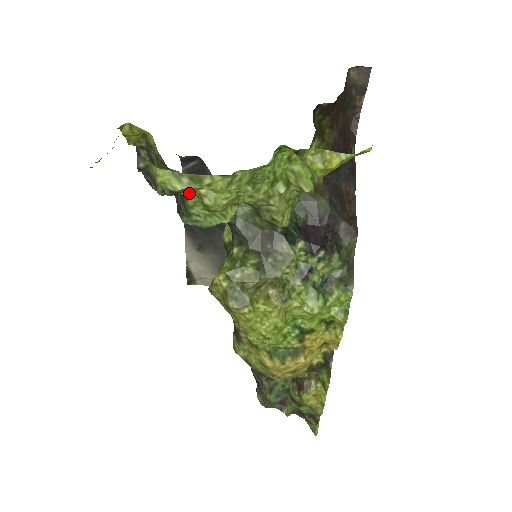
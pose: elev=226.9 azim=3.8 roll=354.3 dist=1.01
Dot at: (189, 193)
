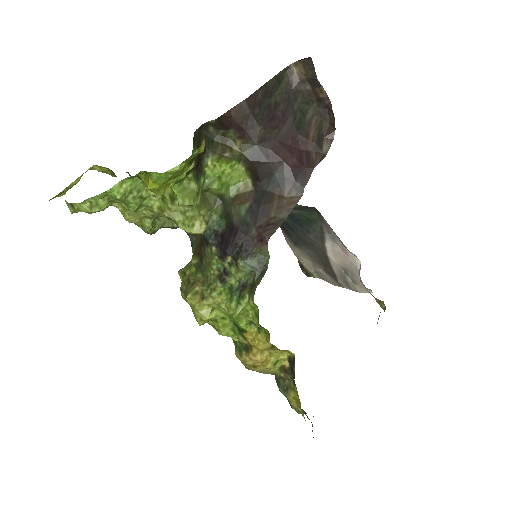
Dot at: occluded
